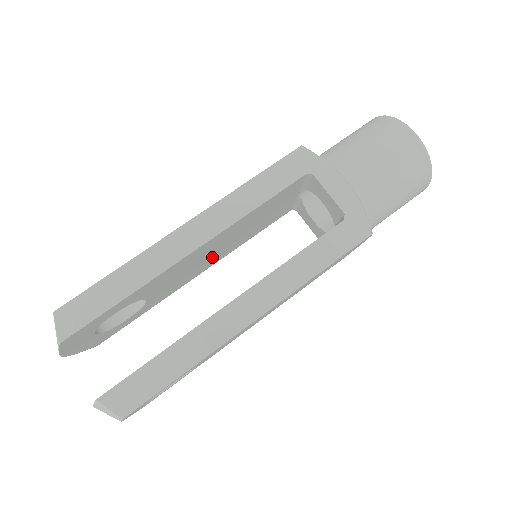
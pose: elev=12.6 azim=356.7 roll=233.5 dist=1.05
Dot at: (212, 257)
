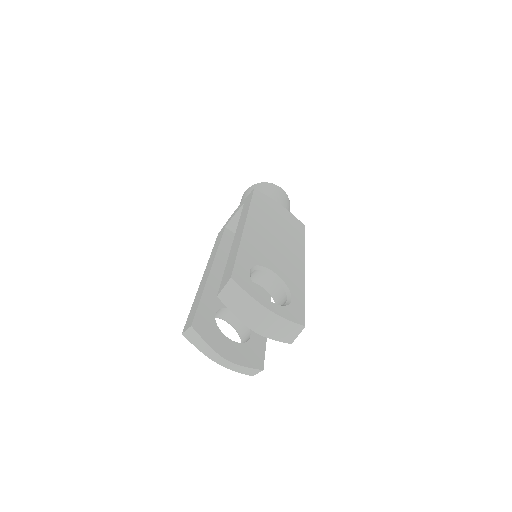
Dot at: occluded
